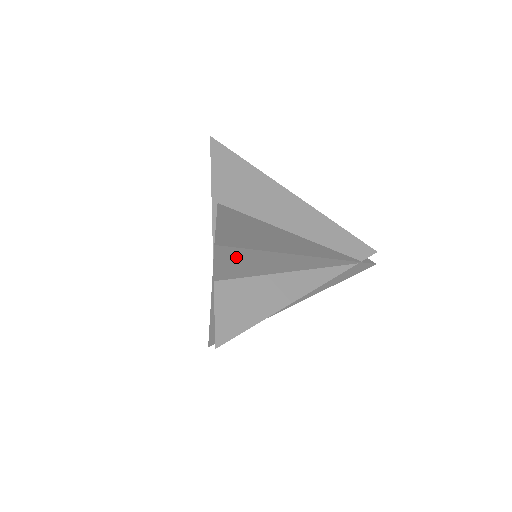
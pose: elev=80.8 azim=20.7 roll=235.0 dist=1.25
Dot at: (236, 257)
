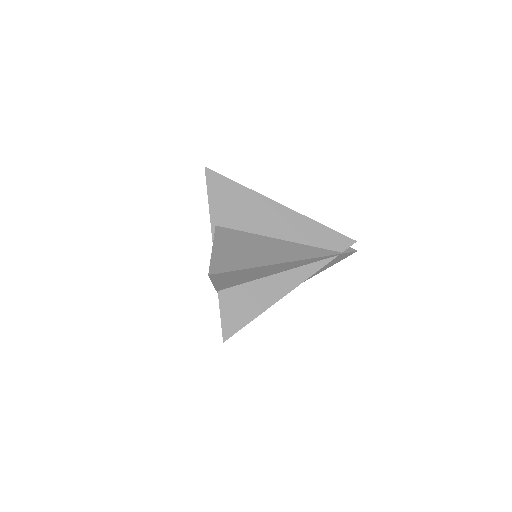
Dot at: (229, 276)
